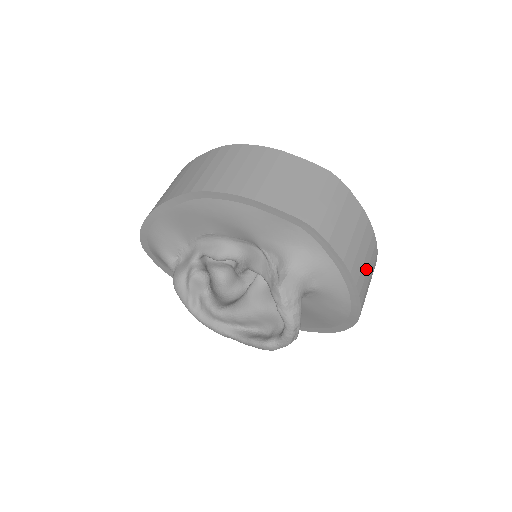
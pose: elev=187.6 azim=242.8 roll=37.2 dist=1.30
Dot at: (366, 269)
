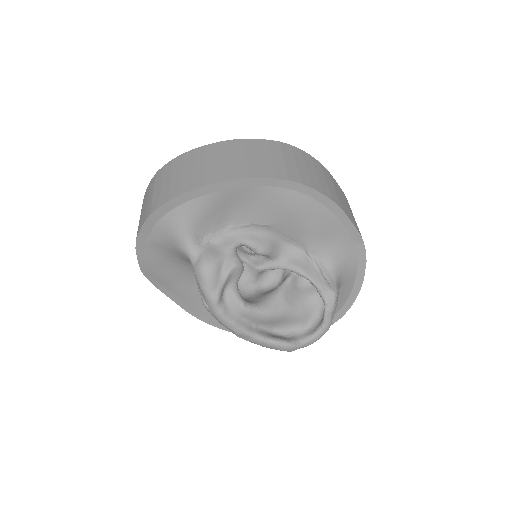
Dot at: occluded
